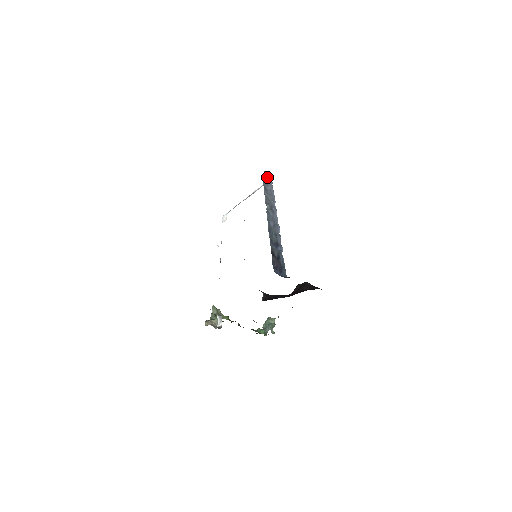
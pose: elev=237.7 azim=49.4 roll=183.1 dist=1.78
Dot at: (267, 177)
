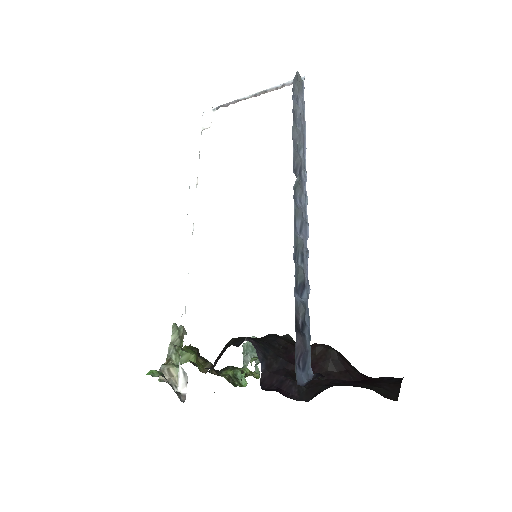
Dot at: (298, 77)
